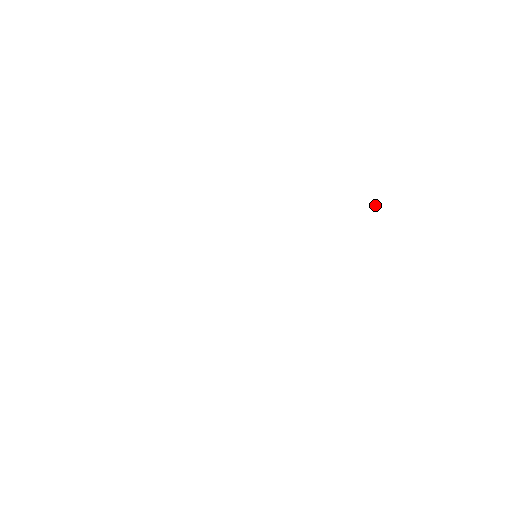
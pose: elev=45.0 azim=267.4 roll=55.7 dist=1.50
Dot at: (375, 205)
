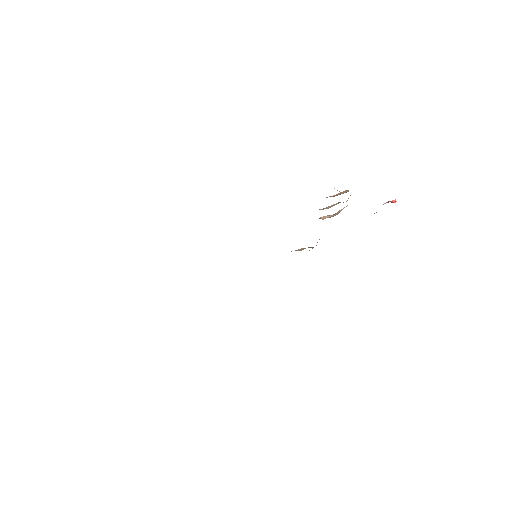
Dot at: occluded
